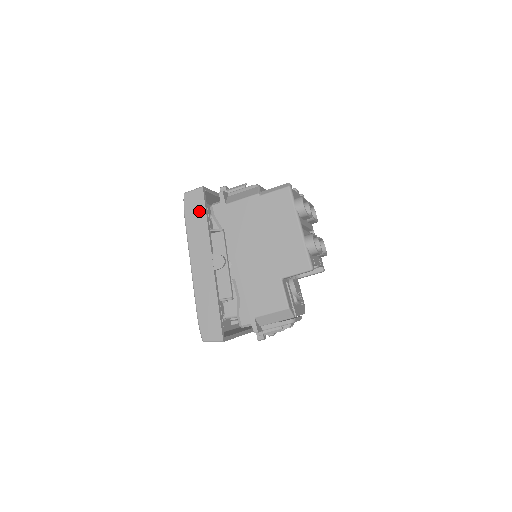
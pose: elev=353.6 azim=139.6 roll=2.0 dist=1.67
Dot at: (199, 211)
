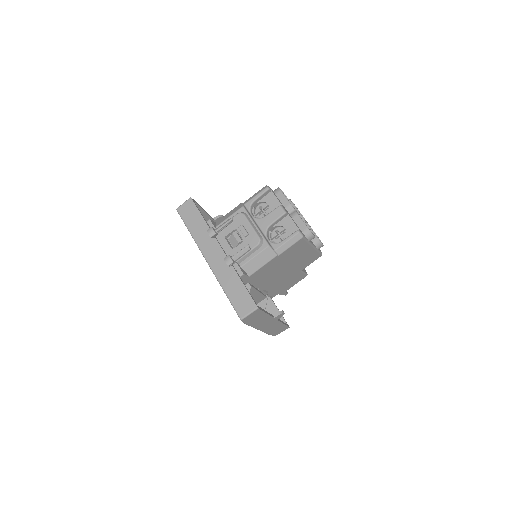
Dot at: (259, 316)
